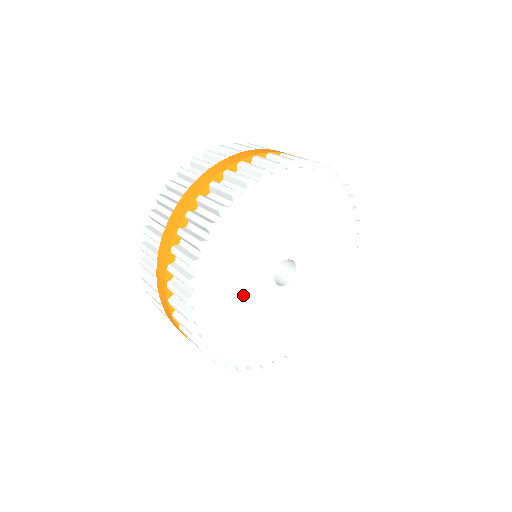
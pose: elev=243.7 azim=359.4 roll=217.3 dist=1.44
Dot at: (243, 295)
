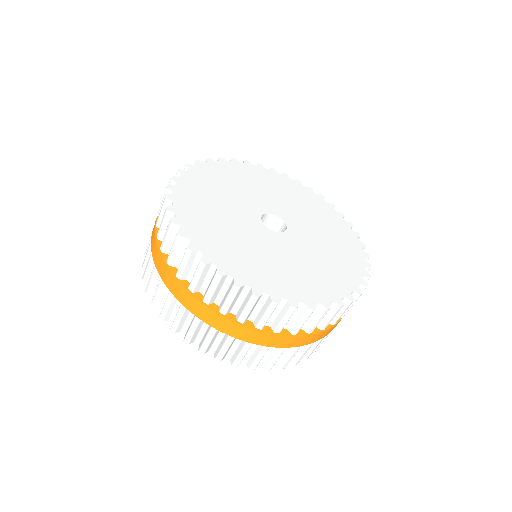
Dot at: (246, 241)
